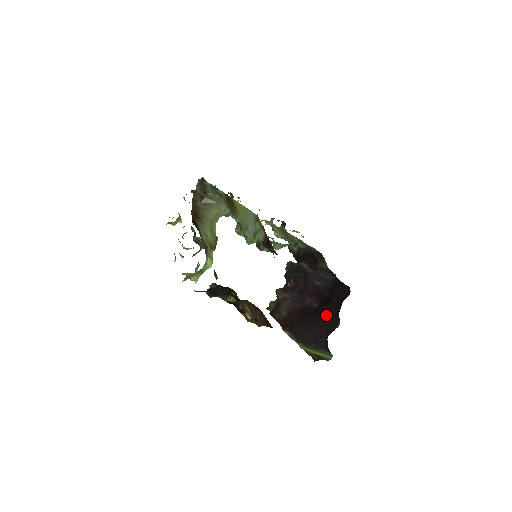
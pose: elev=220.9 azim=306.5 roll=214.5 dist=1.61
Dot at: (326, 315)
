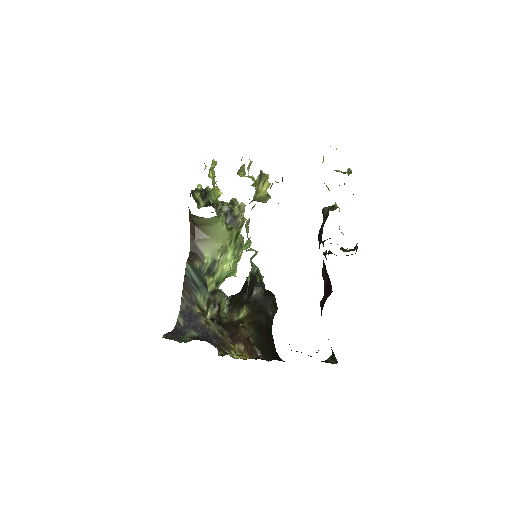
Dot at: occluded
